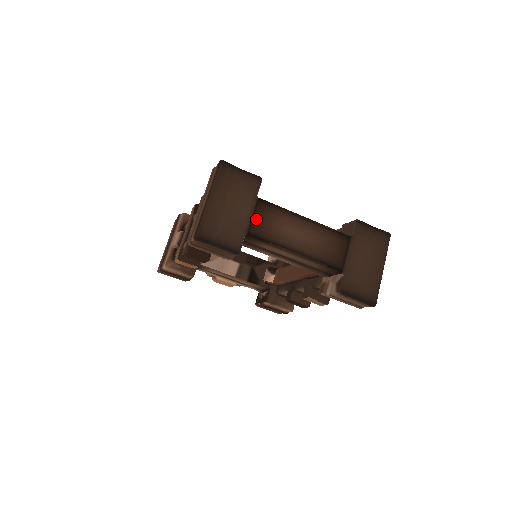
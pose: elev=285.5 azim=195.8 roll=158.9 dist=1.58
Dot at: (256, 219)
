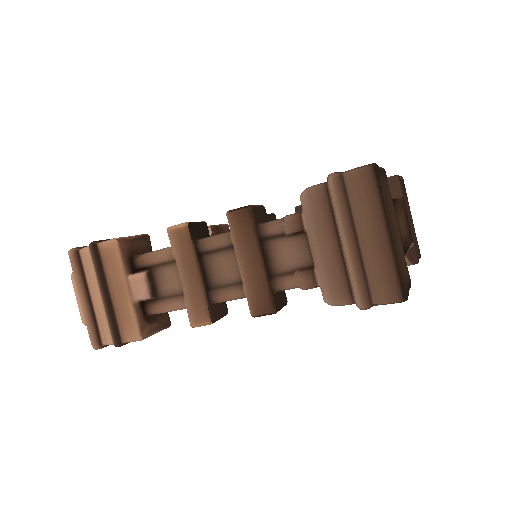
Dot at: occluded
